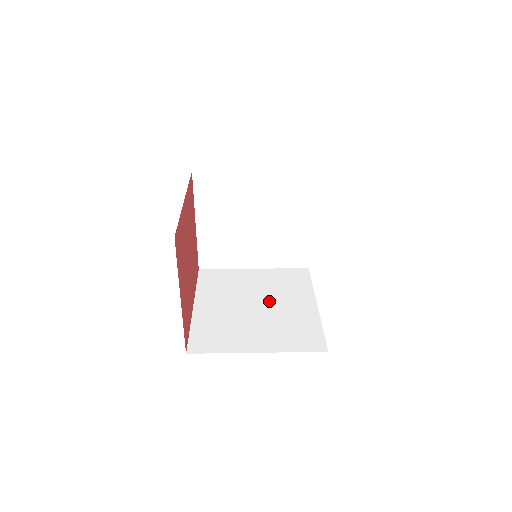
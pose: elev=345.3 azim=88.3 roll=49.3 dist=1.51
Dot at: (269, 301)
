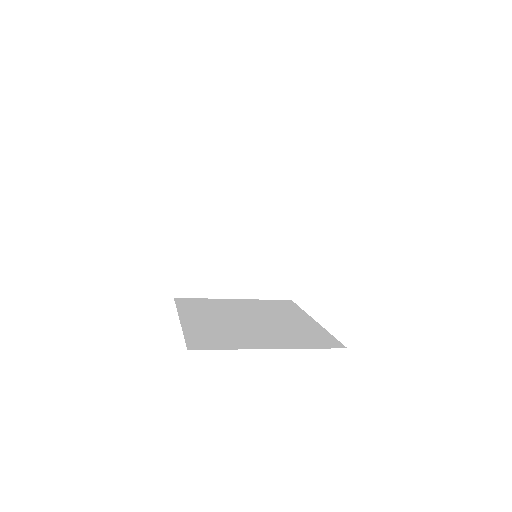
Dot at: (263, 317)
